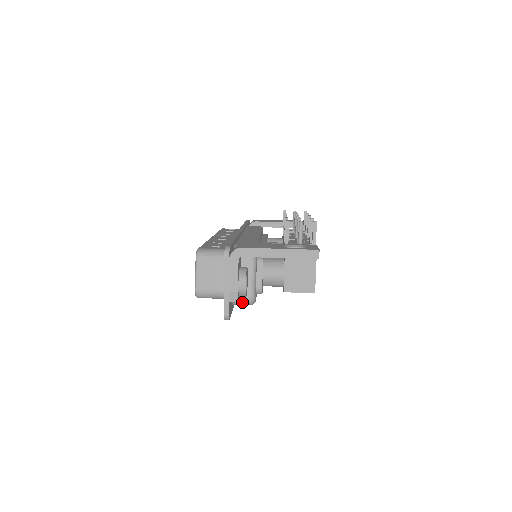
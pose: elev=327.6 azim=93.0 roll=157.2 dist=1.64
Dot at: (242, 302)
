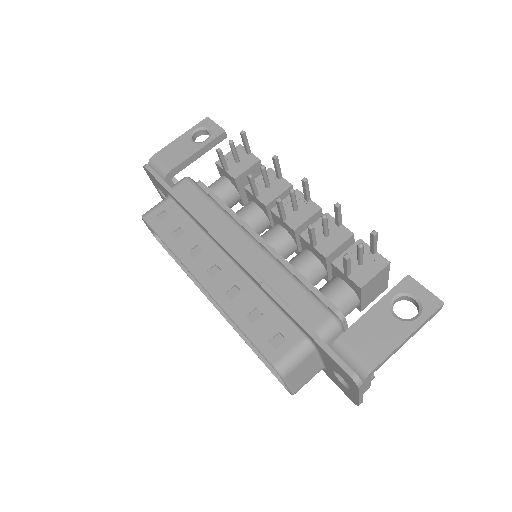
Dot at: occluded
